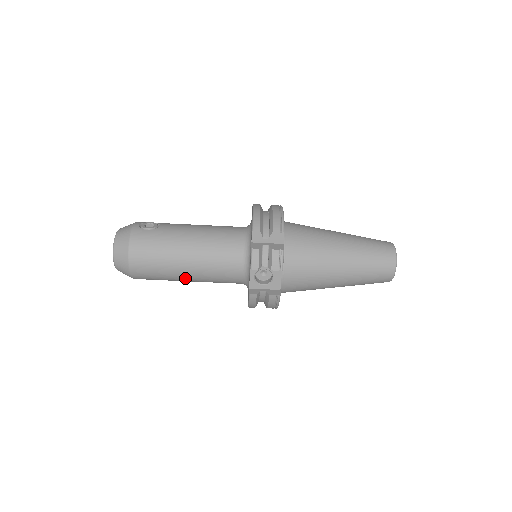
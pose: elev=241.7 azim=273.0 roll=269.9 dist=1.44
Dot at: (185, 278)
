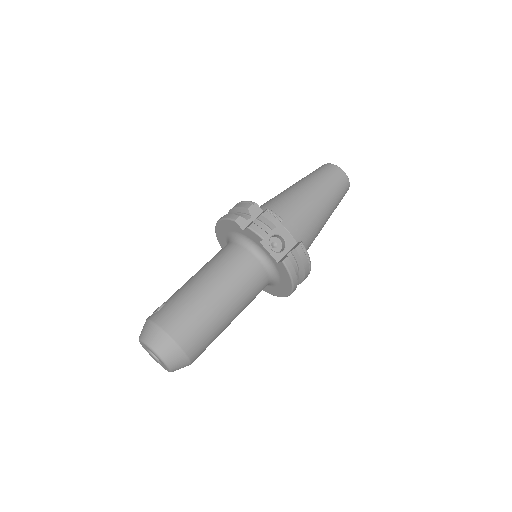
Dot at: (227, 313)
